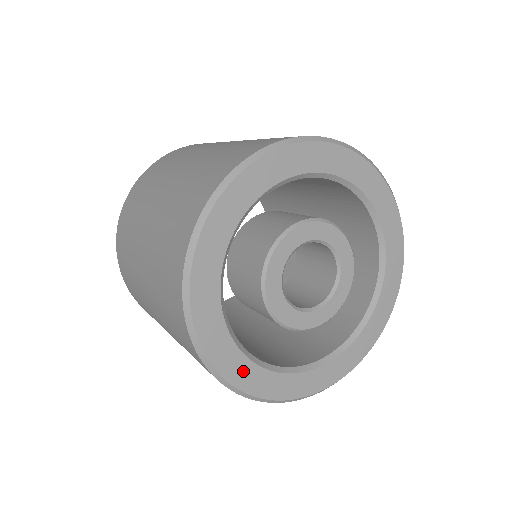
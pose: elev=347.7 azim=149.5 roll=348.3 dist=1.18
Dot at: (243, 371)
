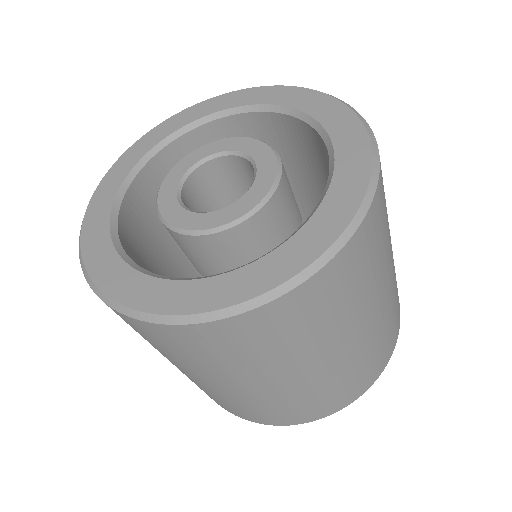
Dot at: (101, 253)
